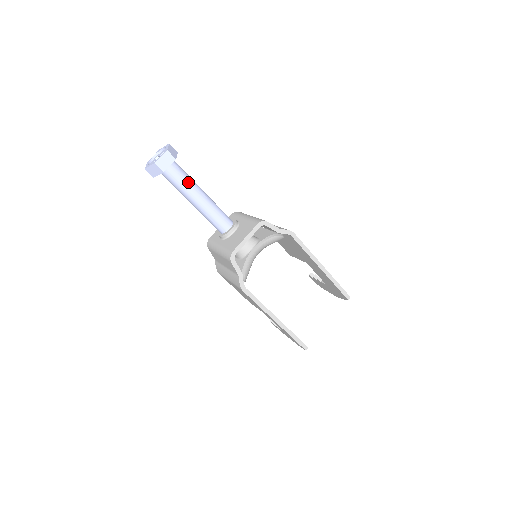
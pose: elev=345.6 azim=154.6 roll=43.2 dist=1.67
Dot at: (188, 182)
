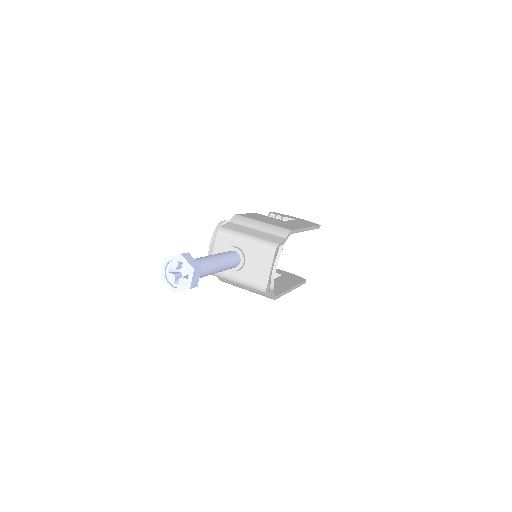
Dot at: (208, 267)
